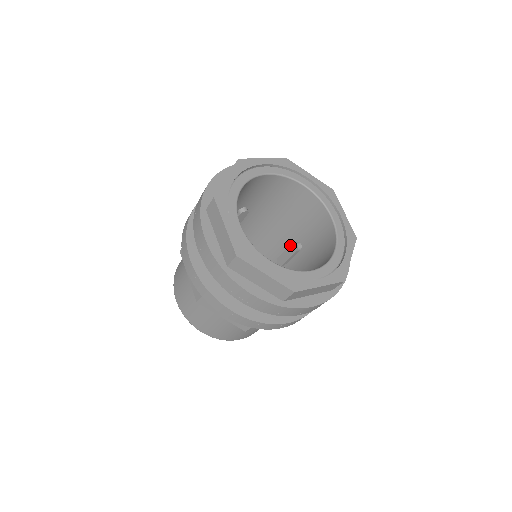
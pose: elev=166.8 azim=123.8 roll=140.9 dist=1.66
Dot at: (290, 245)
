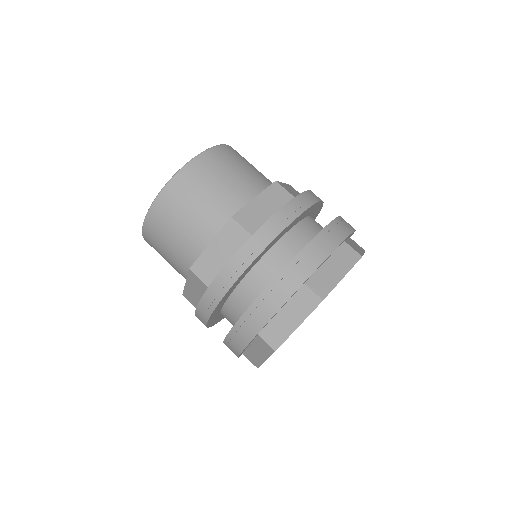
Dot at: occluded
